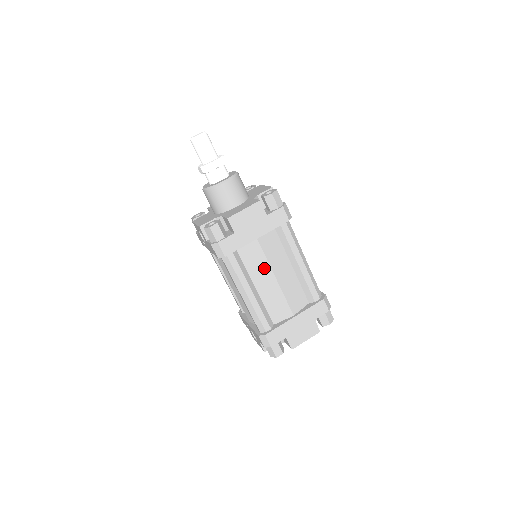
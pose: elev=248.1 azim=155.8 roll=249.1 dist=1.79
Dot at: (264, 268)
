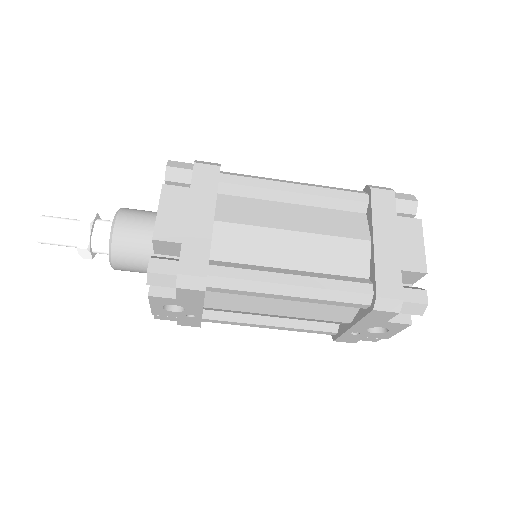
Dot at: (267, 238)
